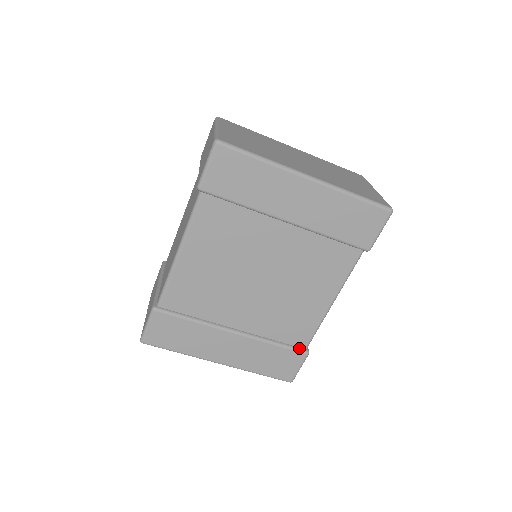
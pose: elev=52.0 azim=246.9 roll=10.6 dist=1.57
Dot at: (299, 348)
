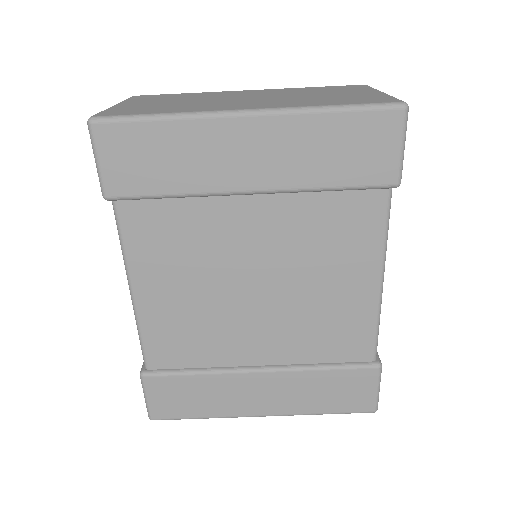
Dot at: (363, 363)
